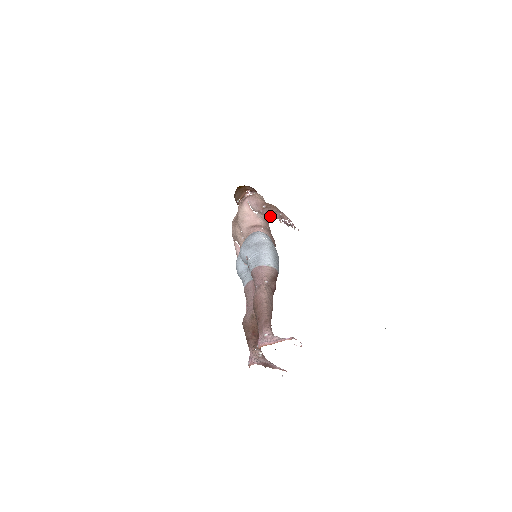
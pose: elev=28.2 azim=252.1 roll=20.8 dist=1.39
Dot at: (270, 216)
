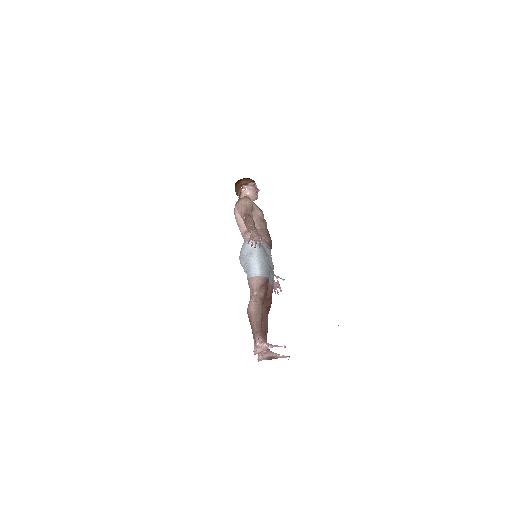
Dot at: (248, 231)
